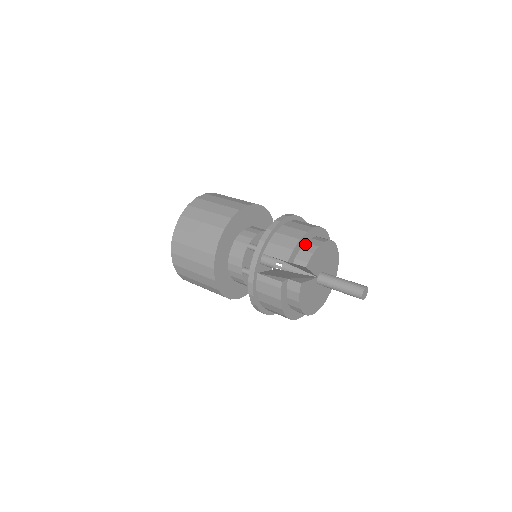
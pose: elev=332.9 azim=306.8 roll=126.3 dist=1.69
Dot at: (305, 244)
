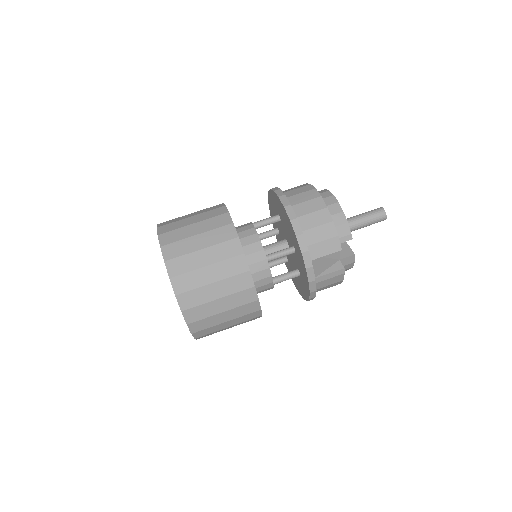
Dot at: occluded
